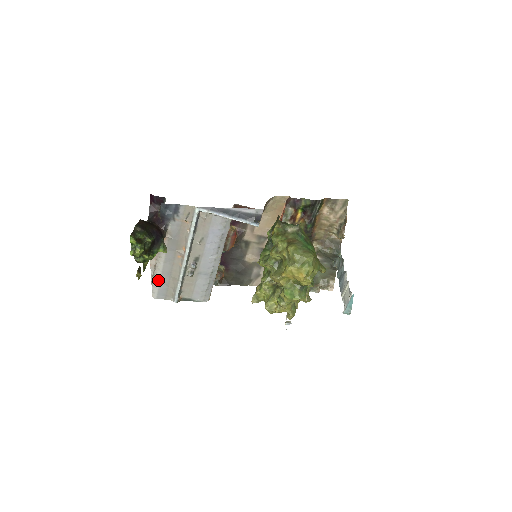
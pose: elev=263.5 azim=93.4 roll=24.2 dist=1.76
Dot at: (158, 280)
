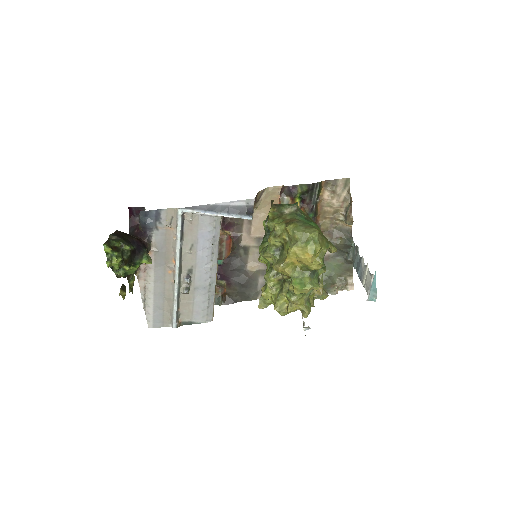
Dot at: (151, 305)
